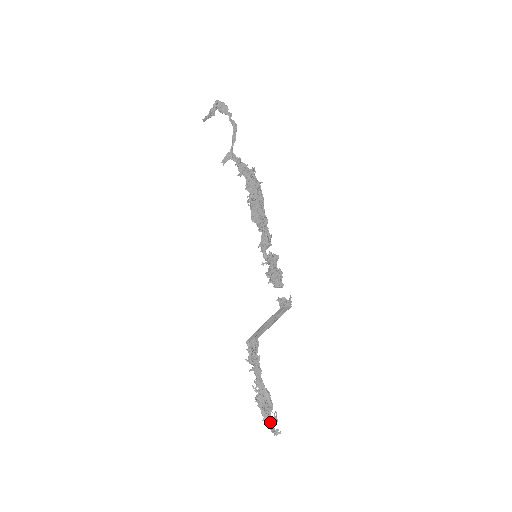
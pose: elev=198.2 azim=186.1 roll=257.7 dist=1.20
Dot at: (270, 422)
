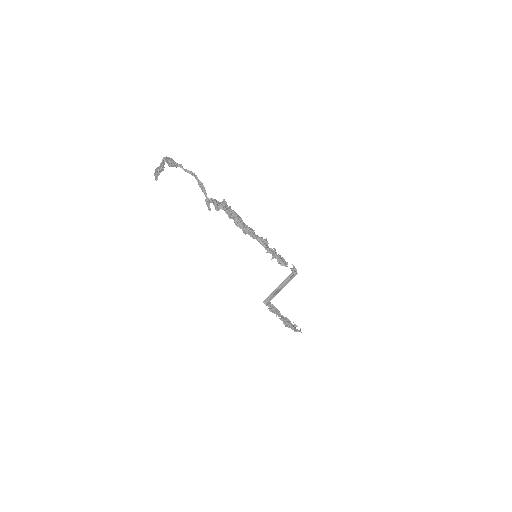
Dot at: (296, 329)
